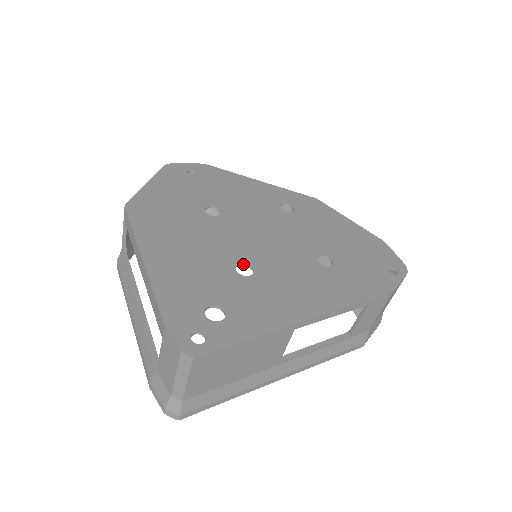
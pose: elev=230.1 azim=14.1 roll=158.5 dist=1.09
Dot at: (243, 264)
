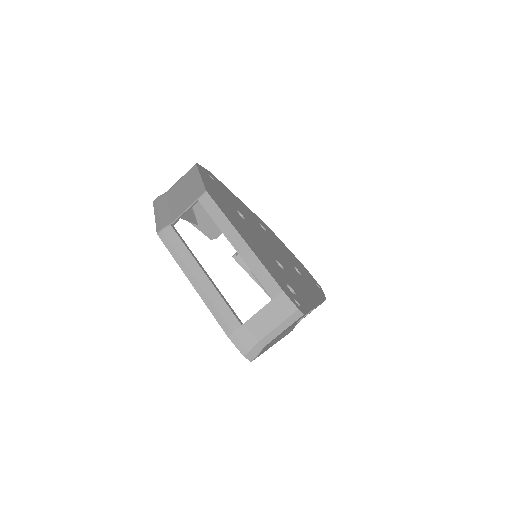
Dot at: (276, 260)
